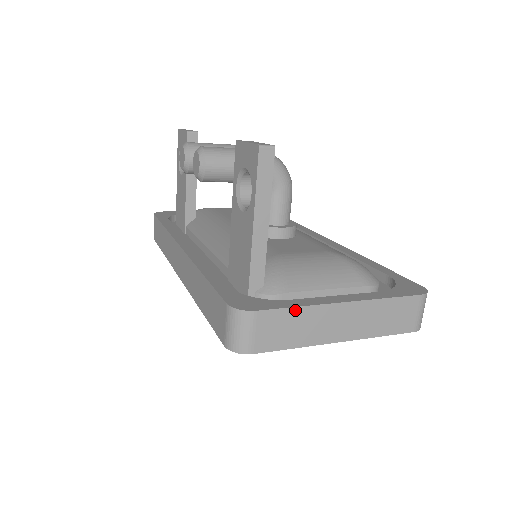
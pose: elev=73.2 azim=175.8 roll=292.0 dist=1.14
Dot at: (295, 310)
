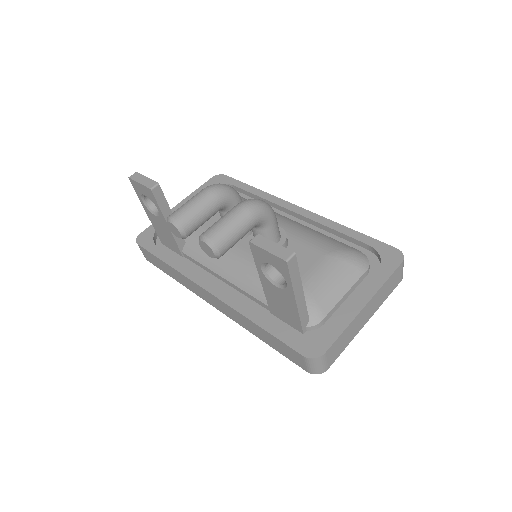
Dot at: (343, 333)
